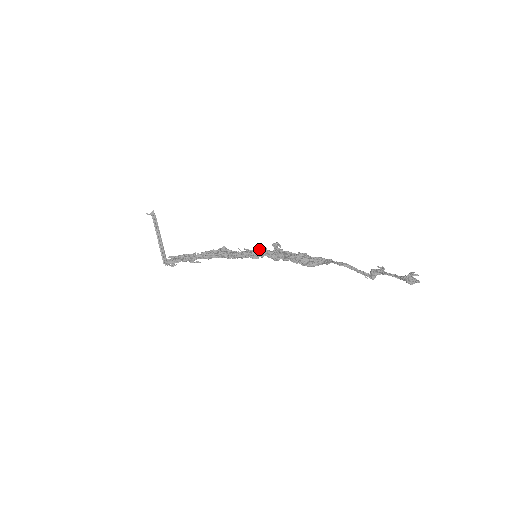
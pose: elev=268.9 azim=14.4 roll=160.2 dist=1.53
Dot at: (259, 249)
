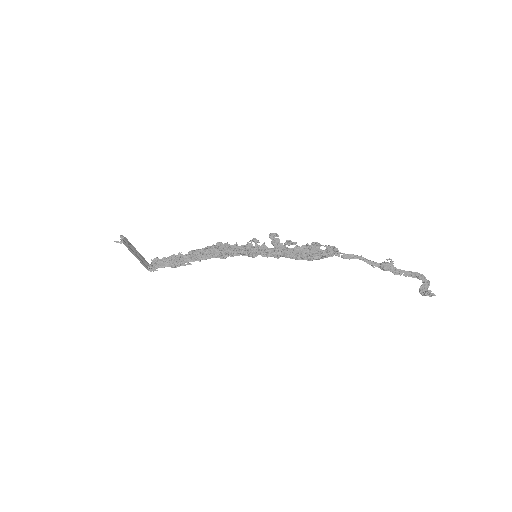
Dot at: (256, 244)
